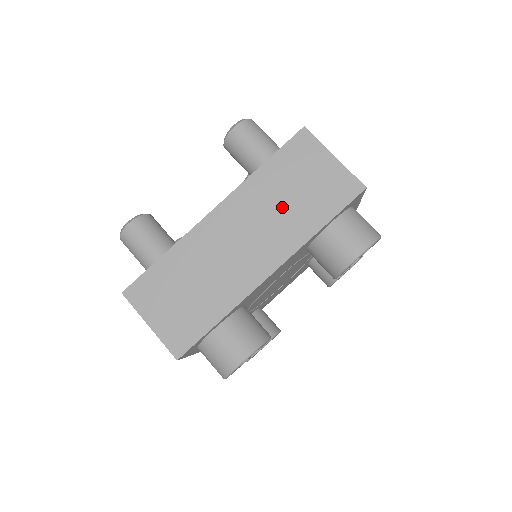
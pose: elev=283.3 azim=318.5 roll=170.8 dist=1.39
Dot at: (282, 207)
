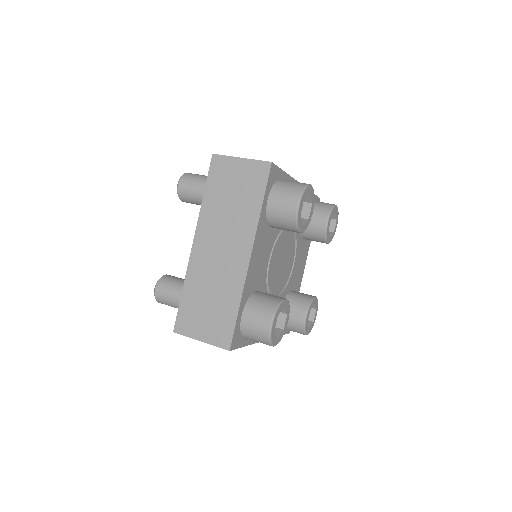
Dot at: occluded
